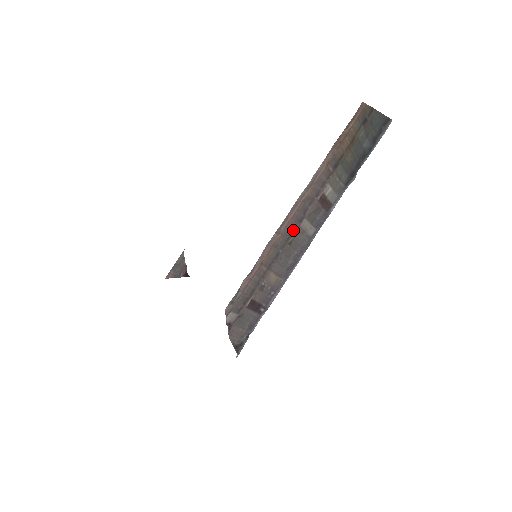
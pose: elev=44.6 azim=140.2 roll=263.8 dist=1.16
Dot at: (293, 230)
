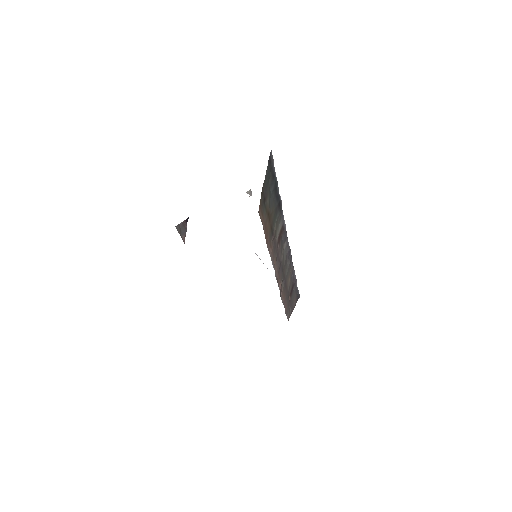
Dot at: (282, 271)
